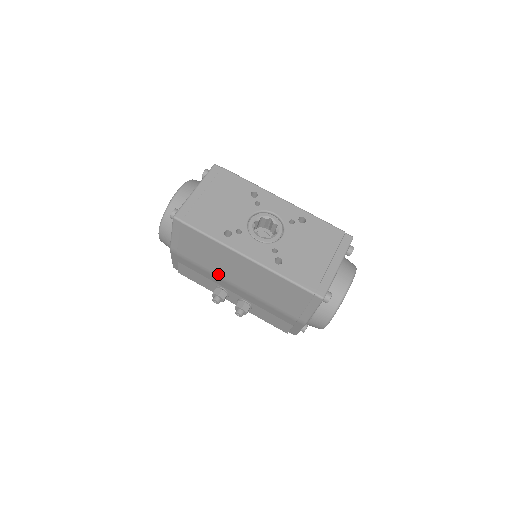
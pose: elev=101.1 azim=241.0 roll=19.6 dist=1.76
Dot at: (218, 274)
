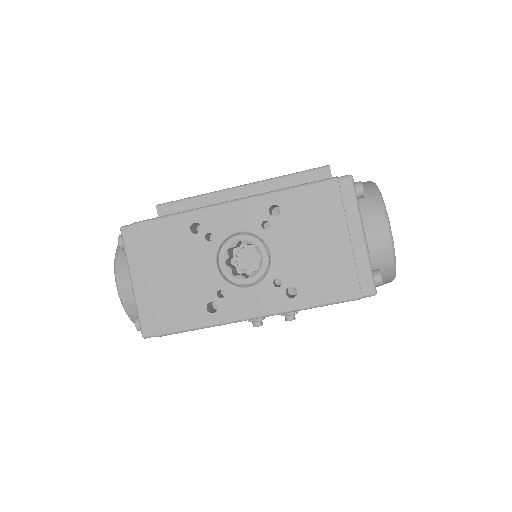
Dot at: occluded
